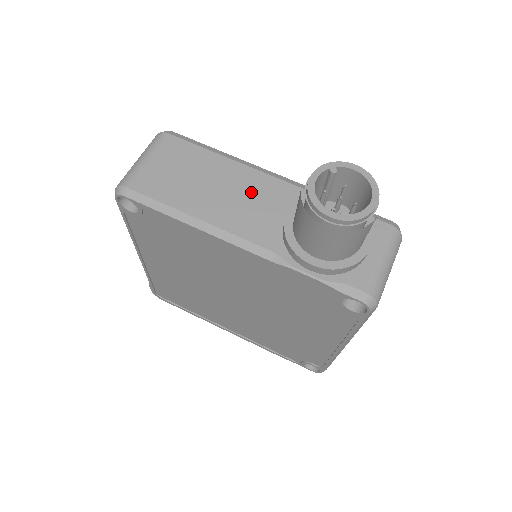
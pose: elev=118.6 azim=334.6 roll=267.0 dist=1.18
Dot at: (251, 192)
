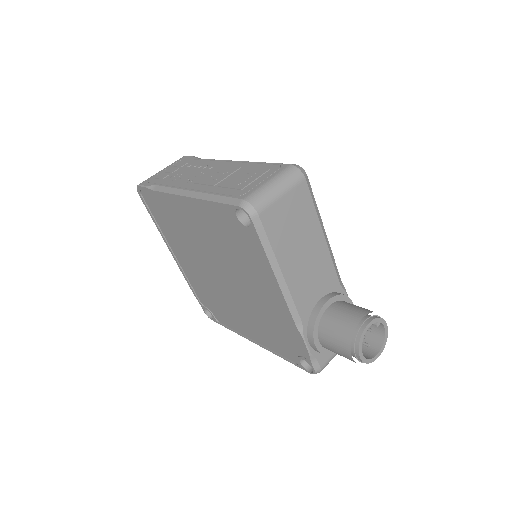
Dot at: (317, 268)
